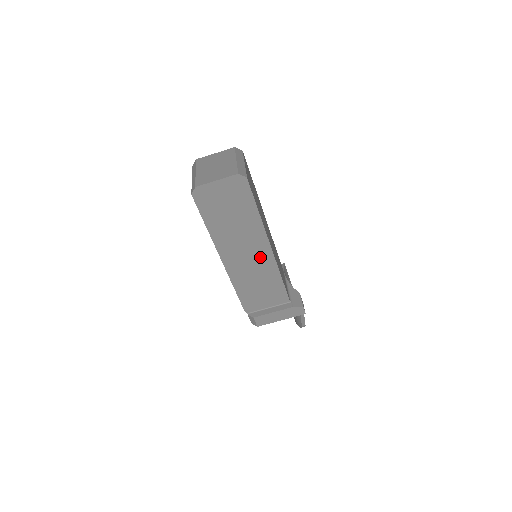
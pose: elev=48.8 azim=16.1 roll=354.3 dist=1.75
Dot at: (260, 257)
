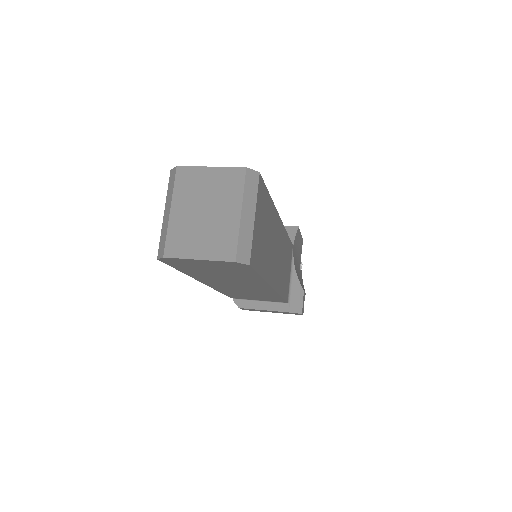
Dot at: (257, 289)
